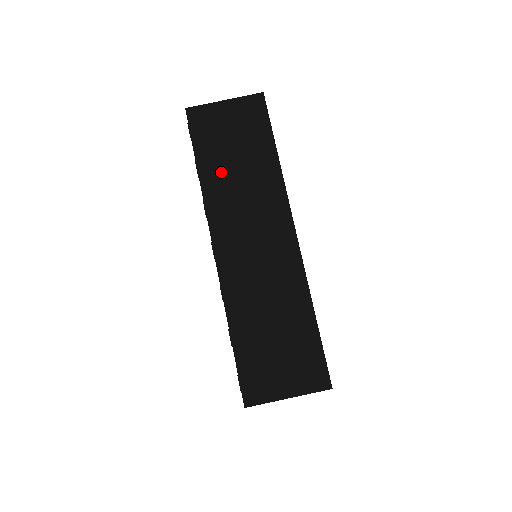
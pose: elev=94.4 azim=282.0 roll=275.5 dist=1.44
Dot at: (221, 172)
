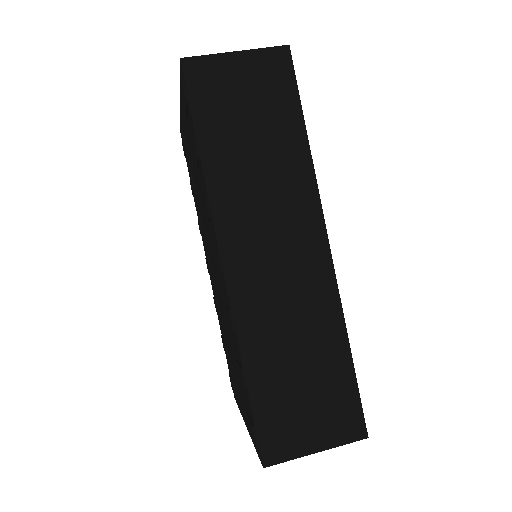
Dot at: (232, 156)
